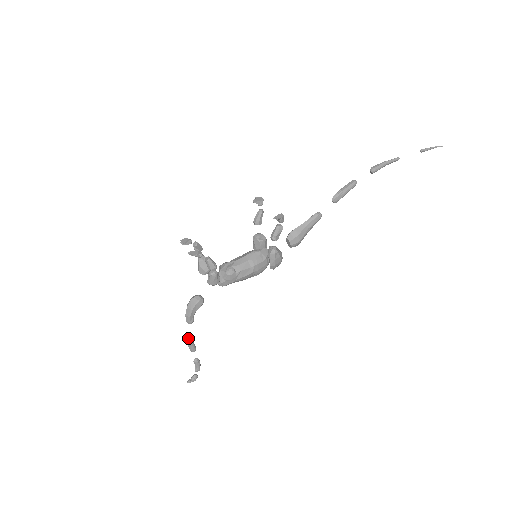
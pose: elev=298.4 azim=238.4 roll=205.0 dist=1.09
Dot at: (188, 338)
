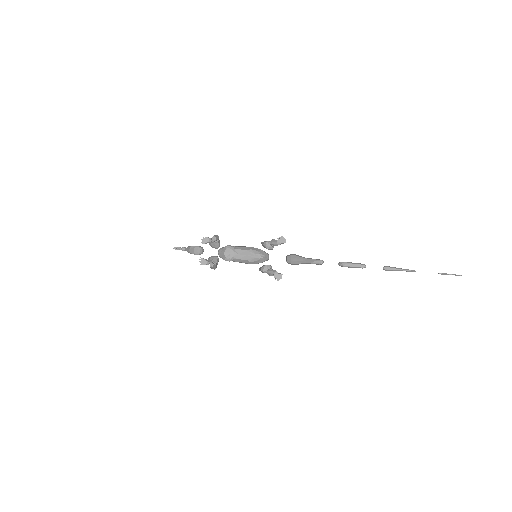
Dot at: (183, 250)
